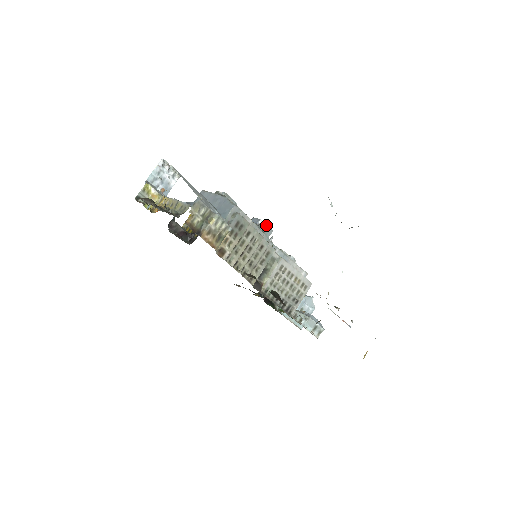
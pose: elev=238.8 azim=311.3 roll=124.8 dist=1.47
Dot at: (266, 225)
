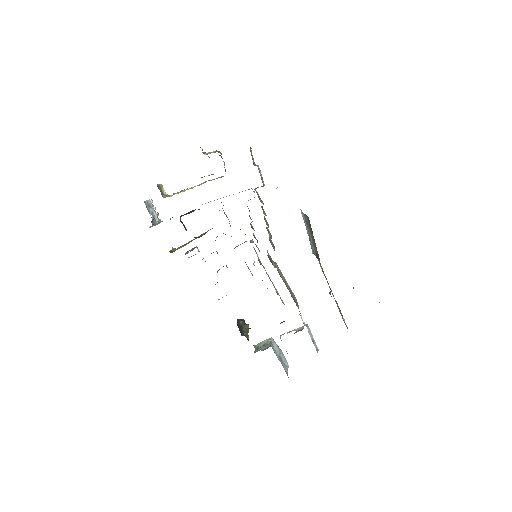
Dot at: occluded
